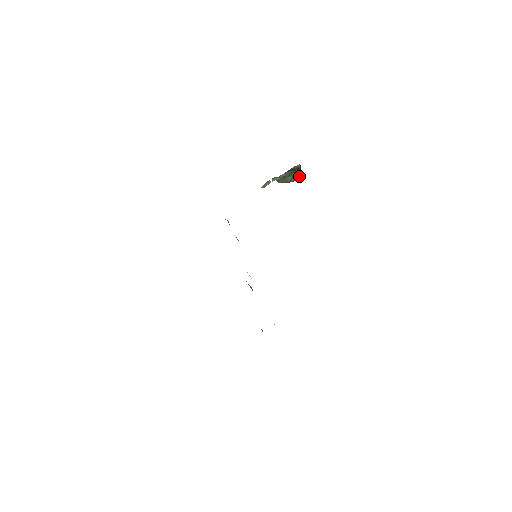
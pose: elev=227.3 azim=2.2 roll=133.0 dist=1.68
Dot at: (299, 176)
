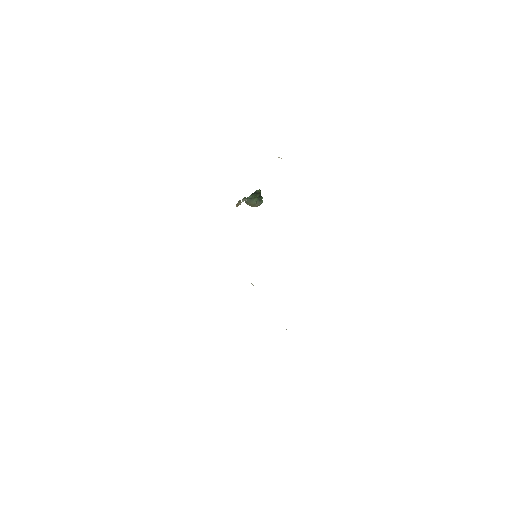
Dot at: (261, 201)
